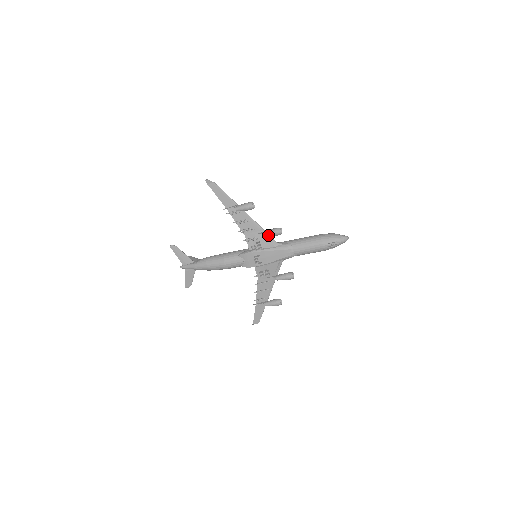
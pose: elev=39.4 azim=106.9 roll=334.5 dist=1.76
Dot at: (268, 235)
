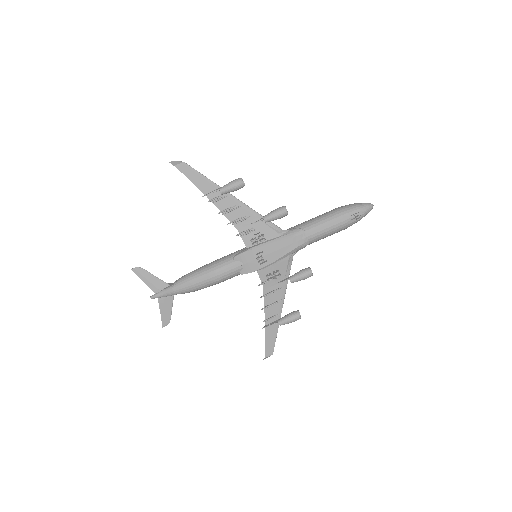
Dot at: (270, 219)
